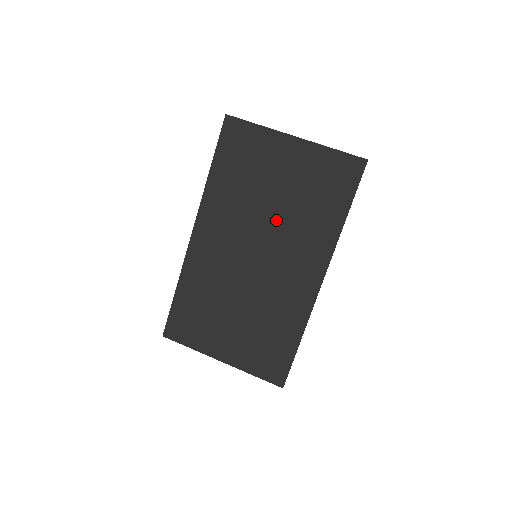
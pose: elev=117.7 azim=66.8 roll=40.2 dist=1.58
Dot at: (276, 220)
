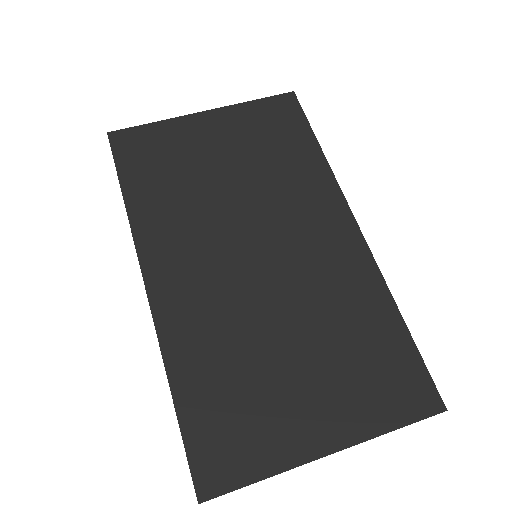
Dot at: (248, 197)
